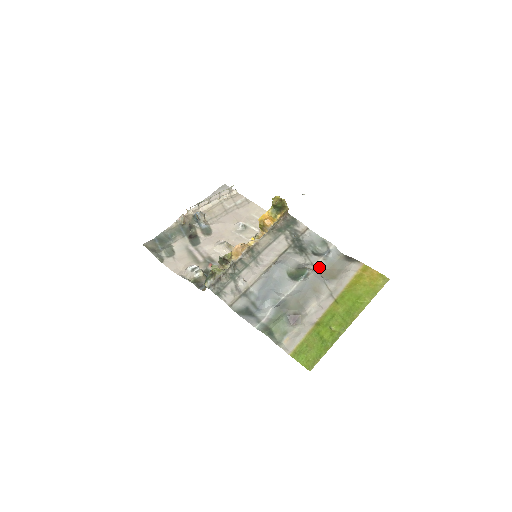
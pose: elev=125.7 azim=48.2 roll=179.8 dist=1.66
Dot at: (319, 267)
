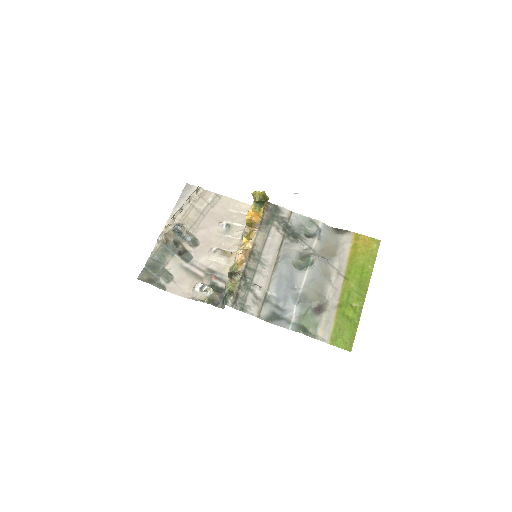
Dot at: (317, 248)
